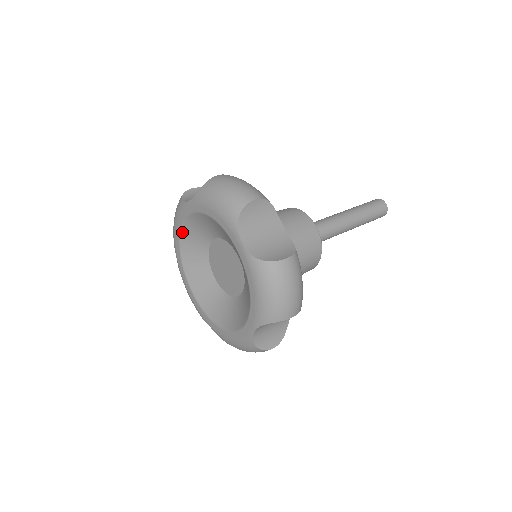
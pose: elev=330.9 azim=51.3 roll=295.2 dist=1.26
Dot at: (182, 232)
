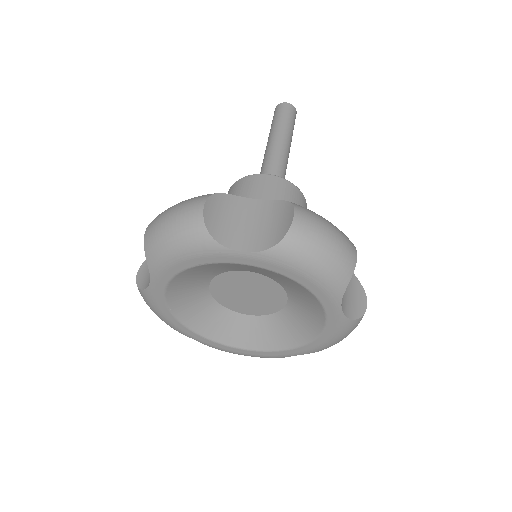
Dot at: (191, 269)
